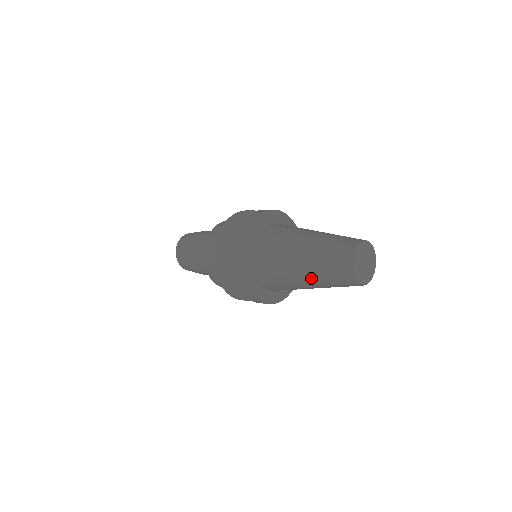
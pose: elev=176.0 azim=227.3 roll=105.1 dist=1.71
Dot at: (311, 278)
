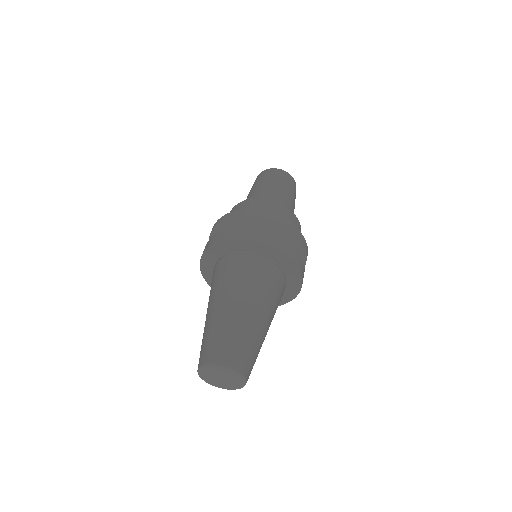
Dot at: occluded
